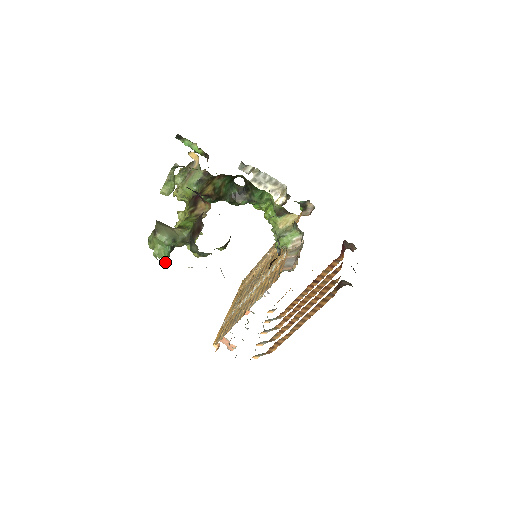
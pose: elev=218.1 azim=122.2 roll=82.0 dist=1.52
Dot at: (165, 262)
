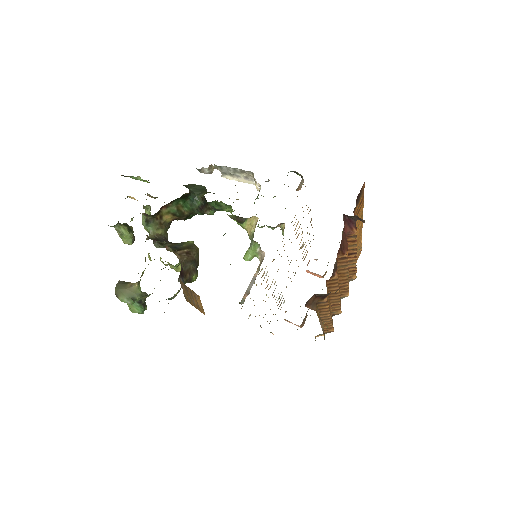
Dot at: (143, 313)
